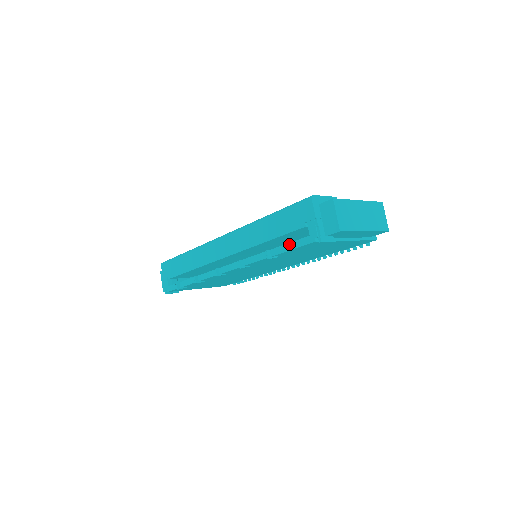
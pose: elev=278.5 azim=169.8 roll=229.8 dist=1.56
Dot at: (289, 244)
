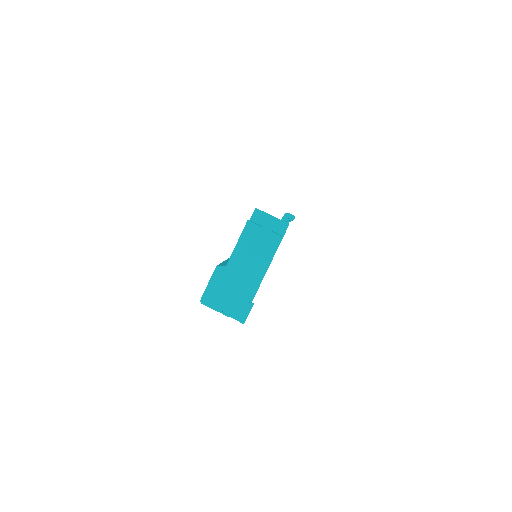
Dot at: occluded
